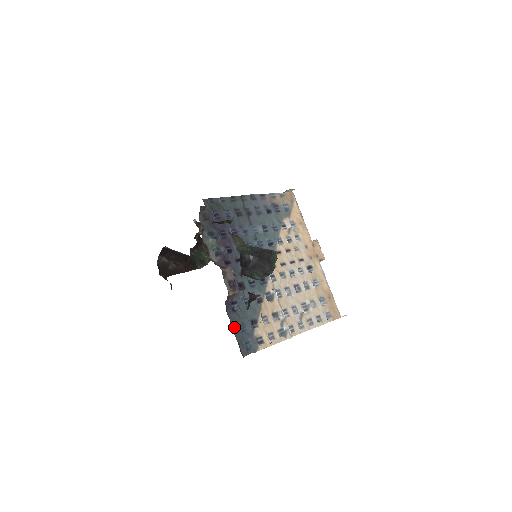
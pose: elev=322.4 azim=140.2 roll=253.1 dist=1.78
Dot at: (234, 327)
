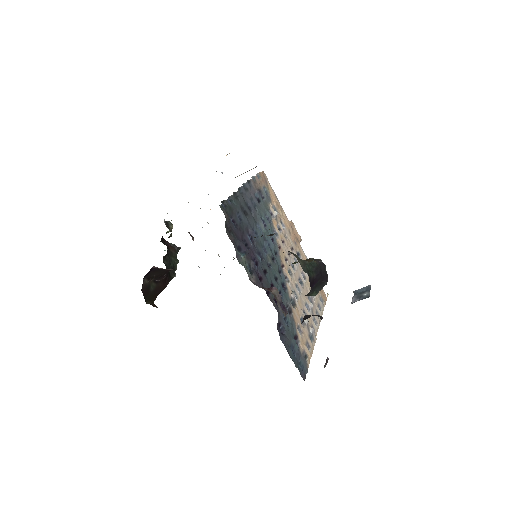
Dot at: (289, 353)
